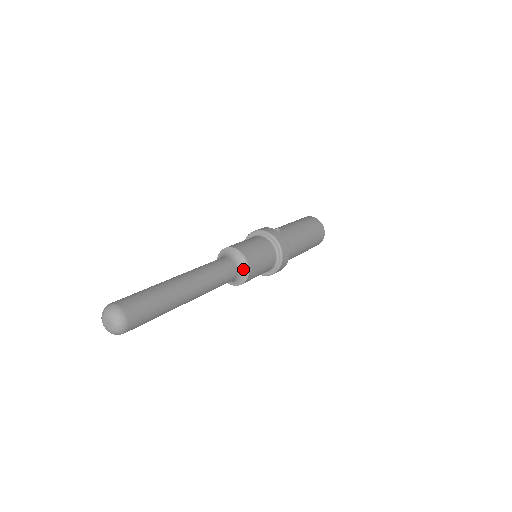
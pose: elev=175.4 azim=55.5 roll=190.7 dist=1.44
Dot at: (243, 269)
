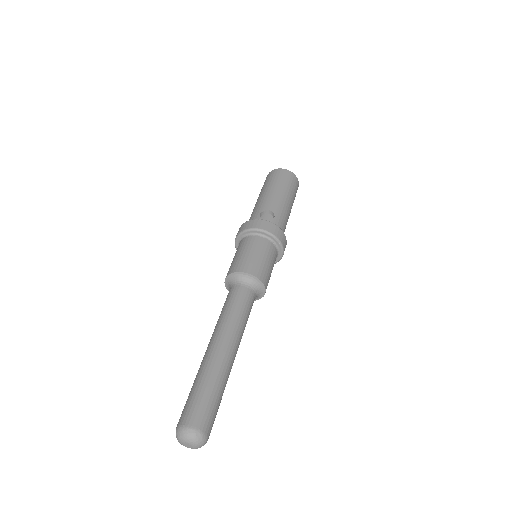
Dot at: (259, 293)
